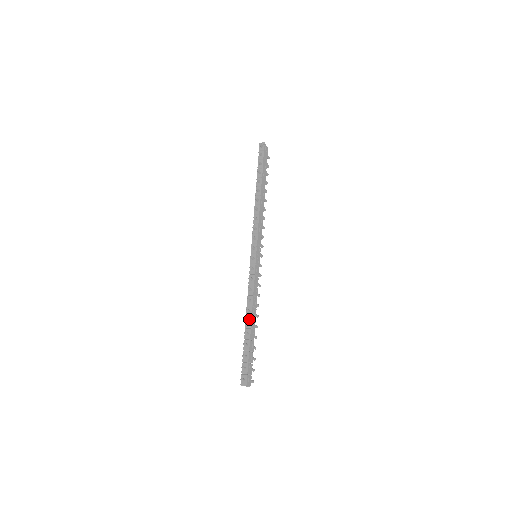
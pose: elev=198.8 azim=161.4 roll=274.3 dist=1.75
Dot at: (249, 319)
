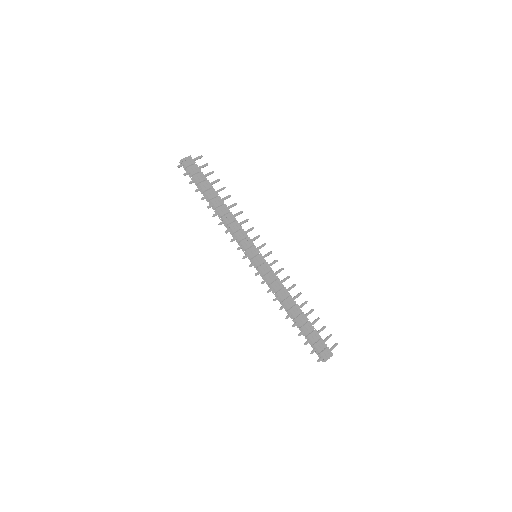
Dot at: (289, 312)
